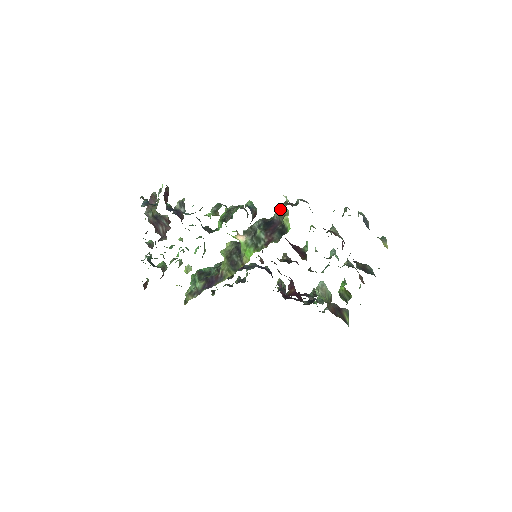
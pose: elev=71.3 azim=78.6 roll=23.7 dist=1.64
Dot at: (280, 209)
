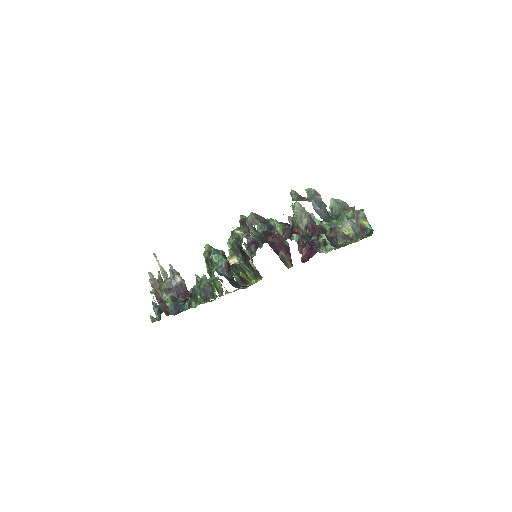
Dot at: occluded
